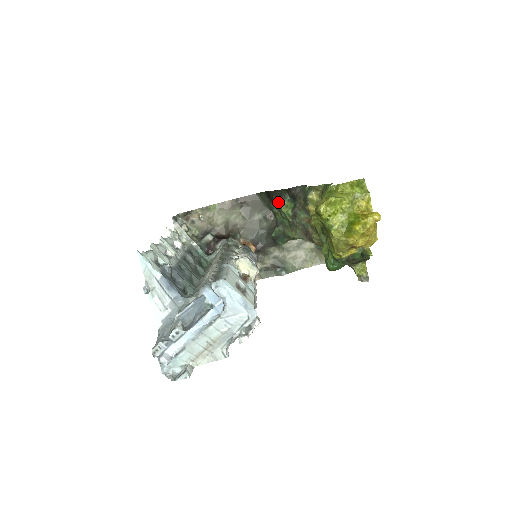
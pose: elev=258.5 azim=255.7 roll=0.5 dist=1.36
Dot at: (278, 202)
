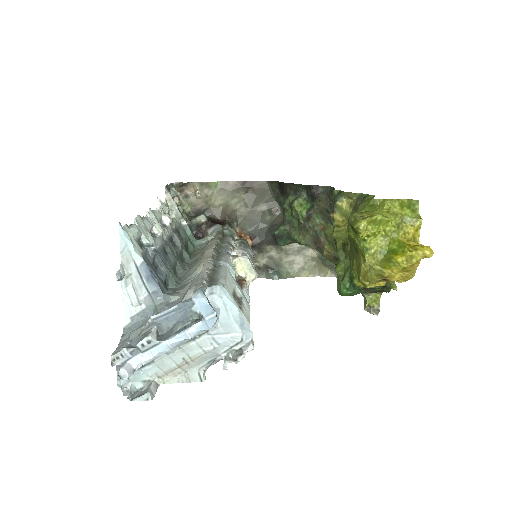
Dot at: (292, 197)
